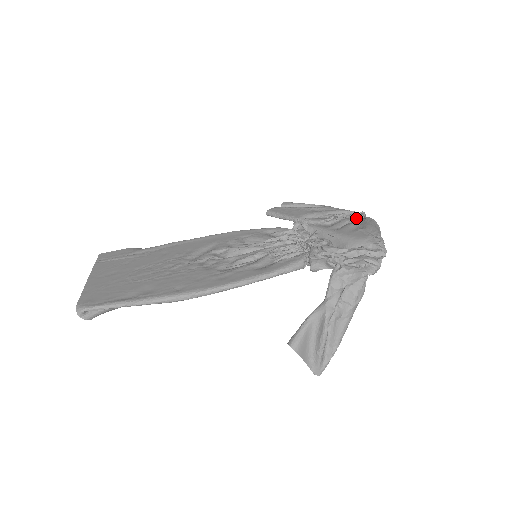
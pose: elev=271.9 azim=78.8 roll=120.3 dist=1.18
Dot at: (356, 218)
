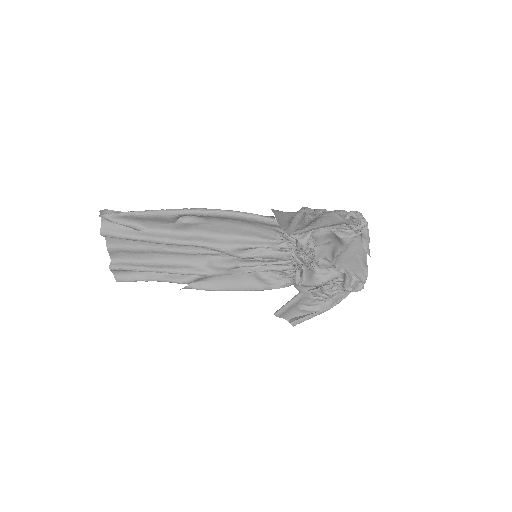
Dot at: (353, 275)
